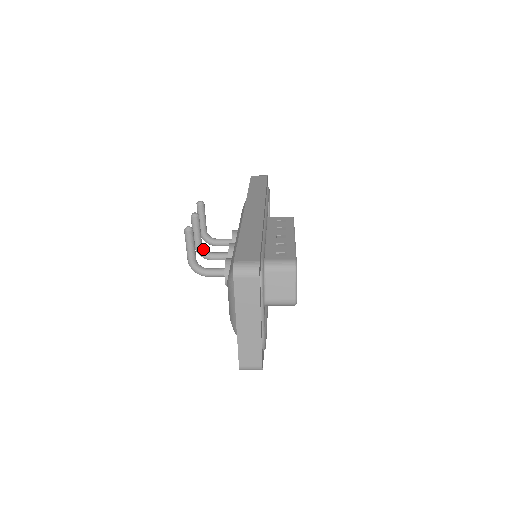
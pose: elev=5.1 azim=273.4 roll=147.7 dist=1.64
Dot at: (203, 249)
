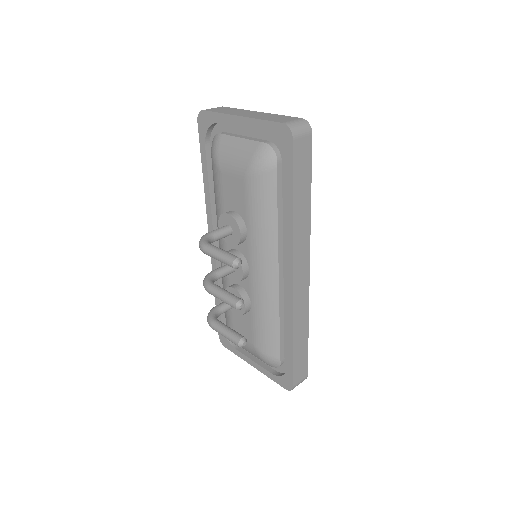
Dot at: occluded
